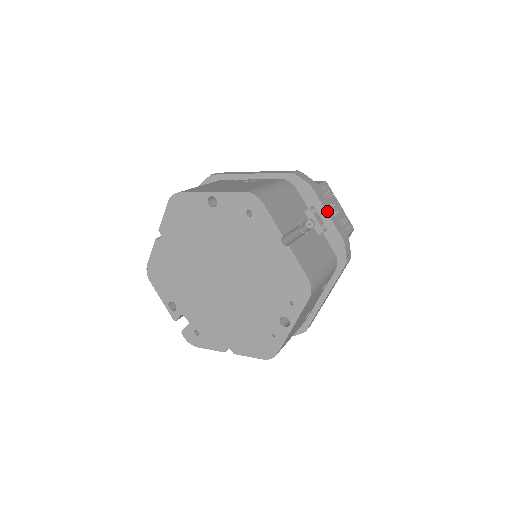
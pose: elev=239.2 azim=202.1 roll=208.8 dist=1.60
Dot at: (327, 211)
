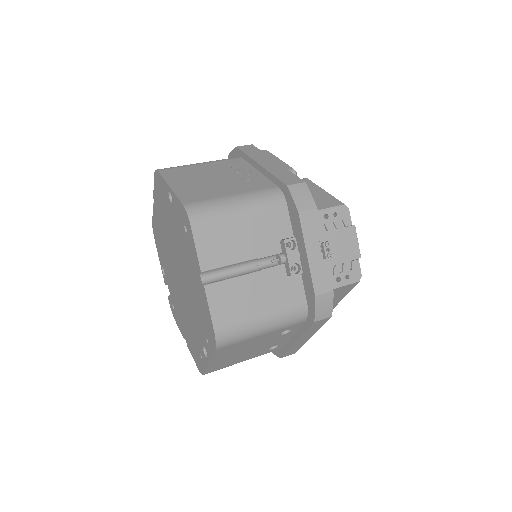
Dot at: (309, 251)
